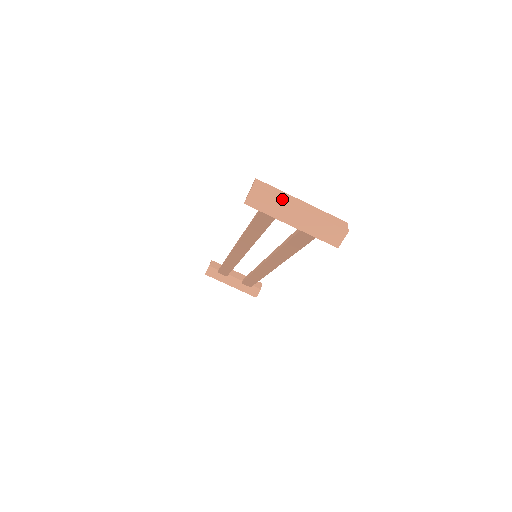
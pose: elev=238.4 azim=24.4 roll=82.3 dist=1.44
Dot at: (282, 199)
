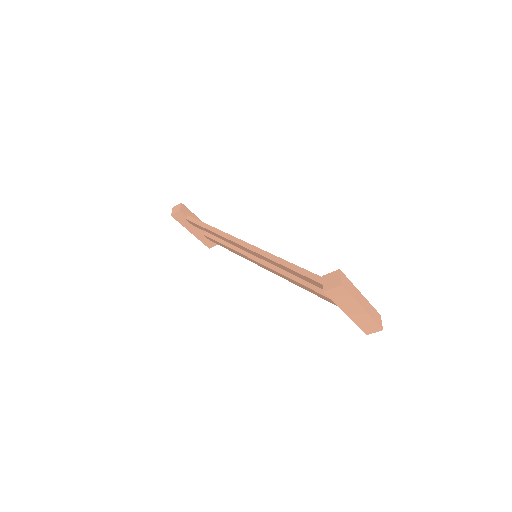
Dot at: (355, 299)
